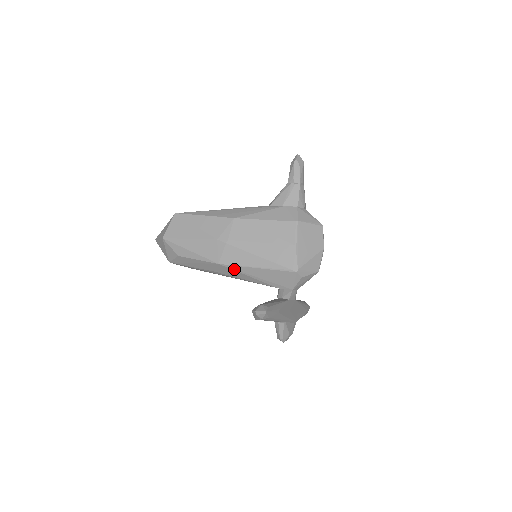
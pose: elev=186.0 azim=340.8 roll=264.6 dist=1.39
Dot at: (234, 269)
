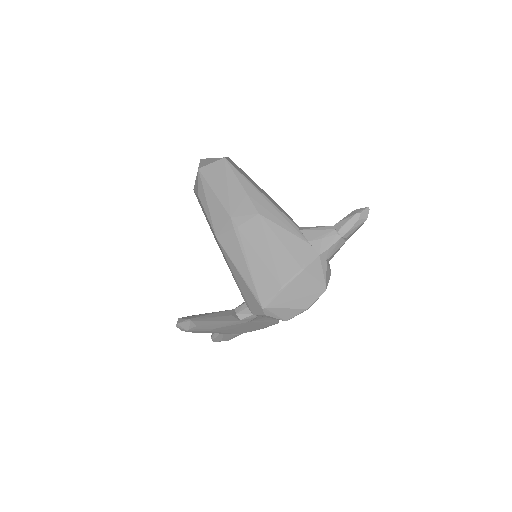
Dot at: (224, 253)
